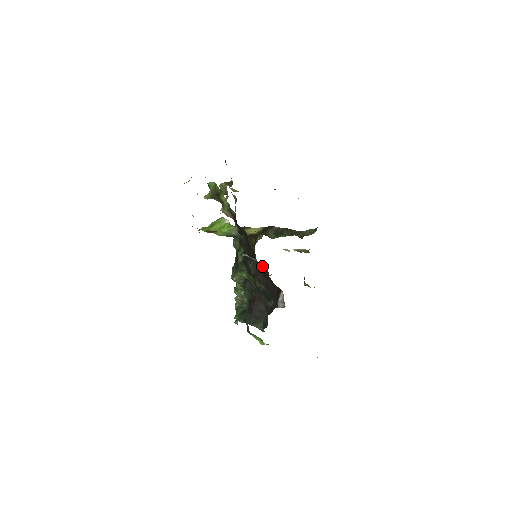
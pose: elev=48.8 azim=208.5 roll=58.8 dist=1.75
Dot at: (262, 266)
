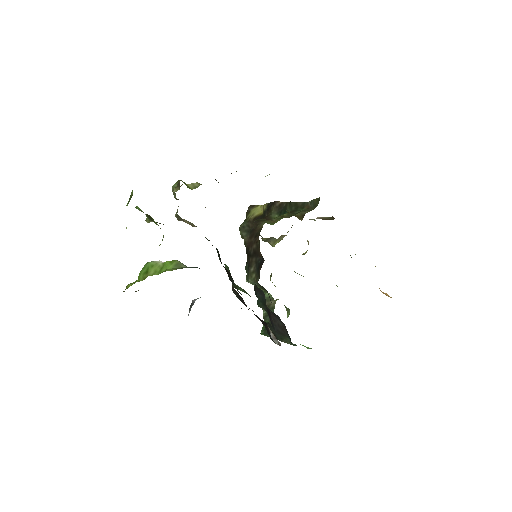
Dot at: occluded
